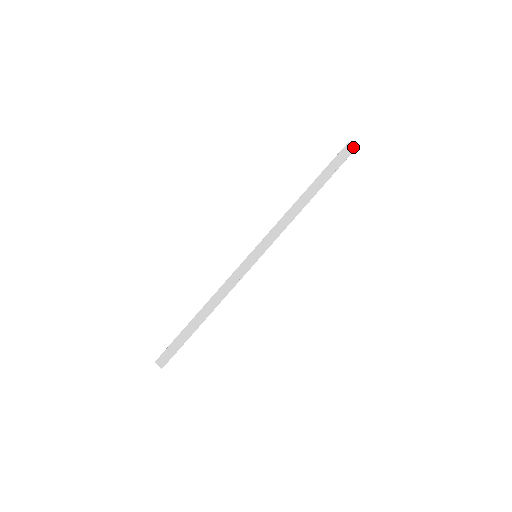
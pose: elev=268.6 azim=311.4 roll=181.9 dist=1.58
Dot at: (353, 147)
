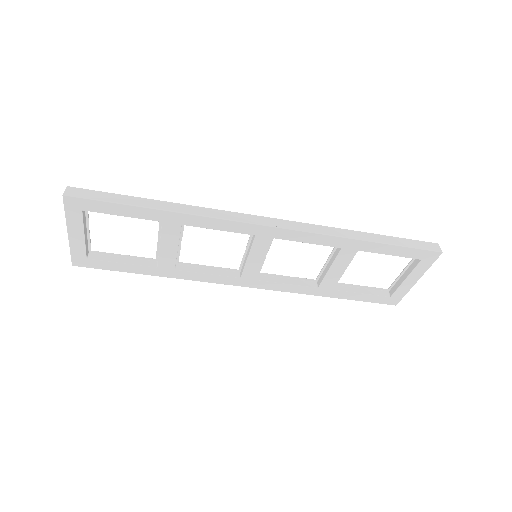
Dot at: (440, 249)
